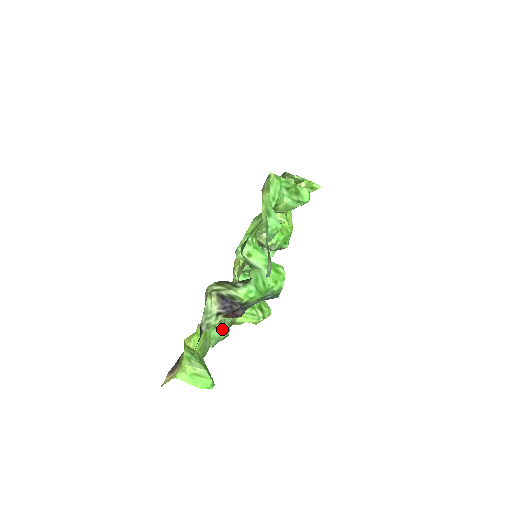
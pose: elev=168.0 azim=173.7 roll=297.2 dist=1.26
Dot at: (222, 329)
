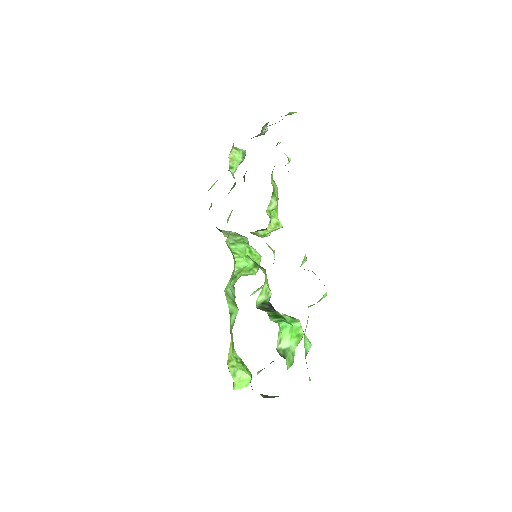
Dot at: (235, 309)
